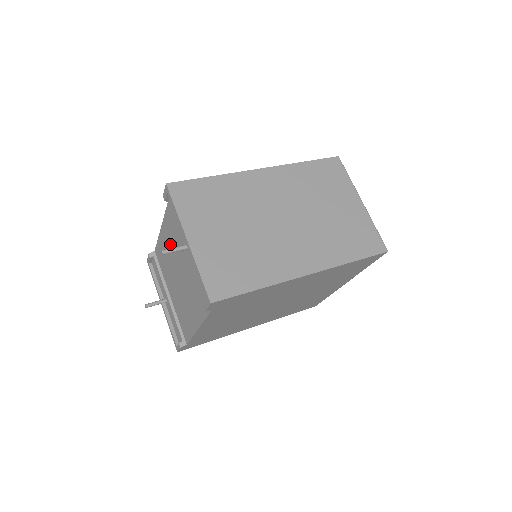
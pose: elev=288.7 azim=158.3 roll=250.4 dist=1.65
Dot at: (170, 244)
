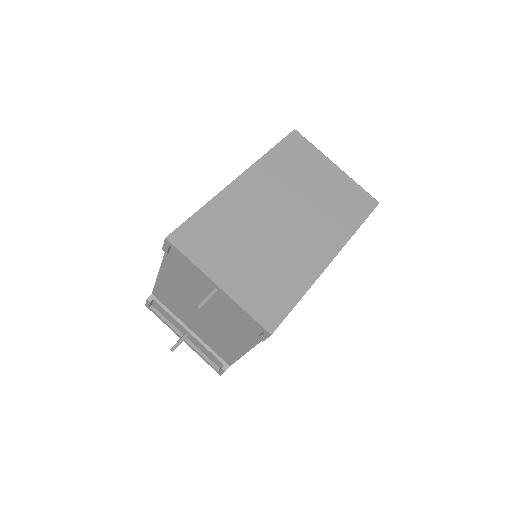
Dot at: (179, 287)
